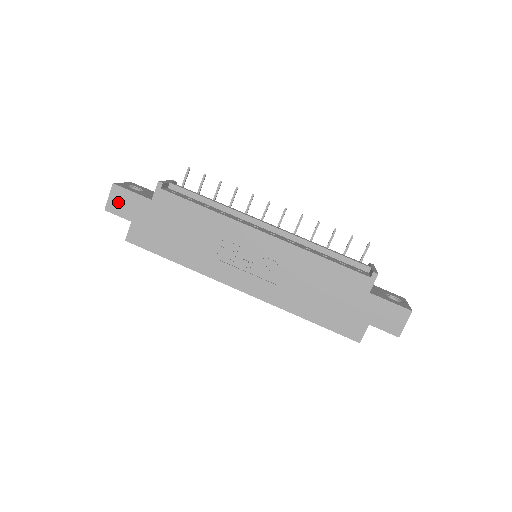
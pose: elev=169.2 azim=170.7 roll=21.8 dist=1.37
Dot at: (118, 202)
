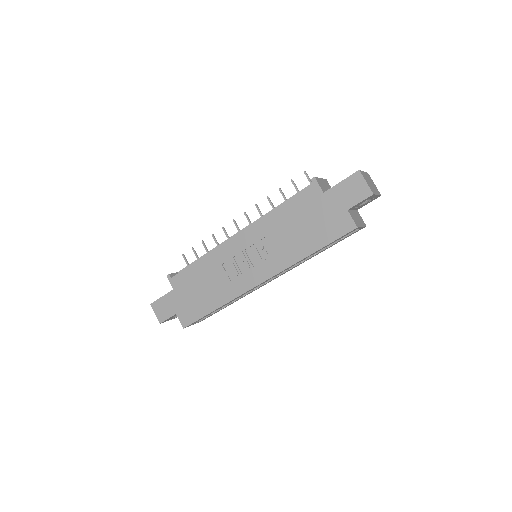
Dot at: (161, 311)
